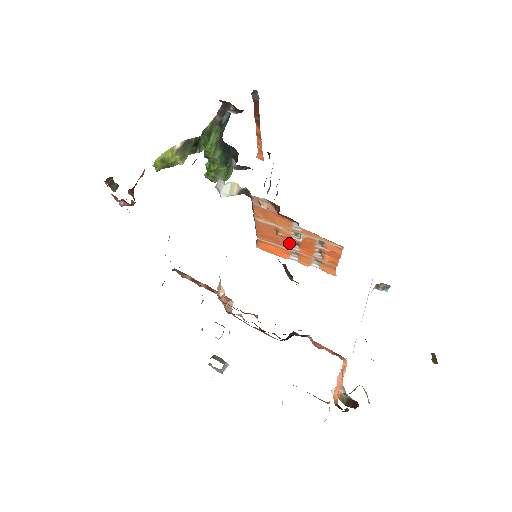
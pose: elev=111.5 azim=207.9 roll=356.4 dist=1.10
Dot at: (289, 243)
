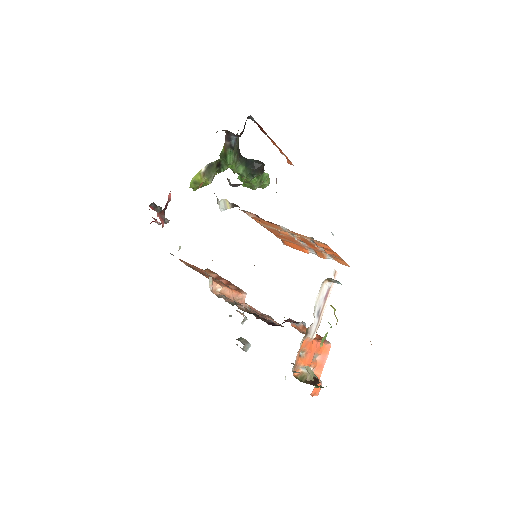
Dot at: (296, 241)
